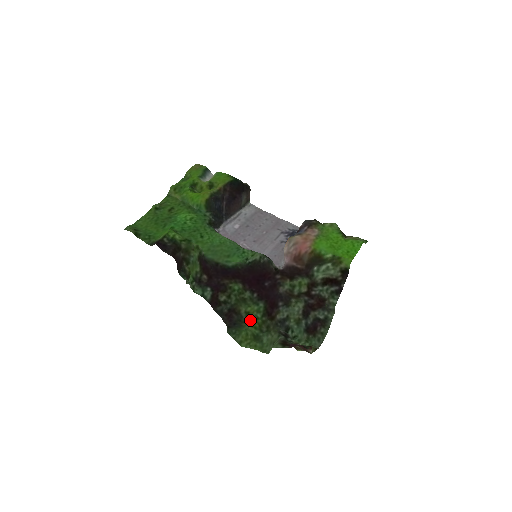
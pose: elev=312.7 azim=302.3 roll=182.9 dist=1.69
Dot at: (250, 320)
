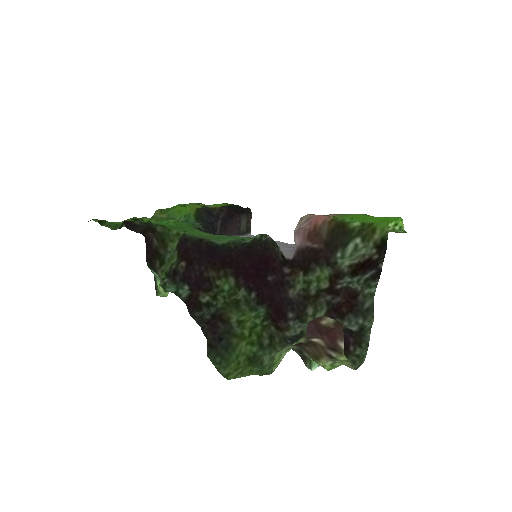
Dot at: (244, 332)
